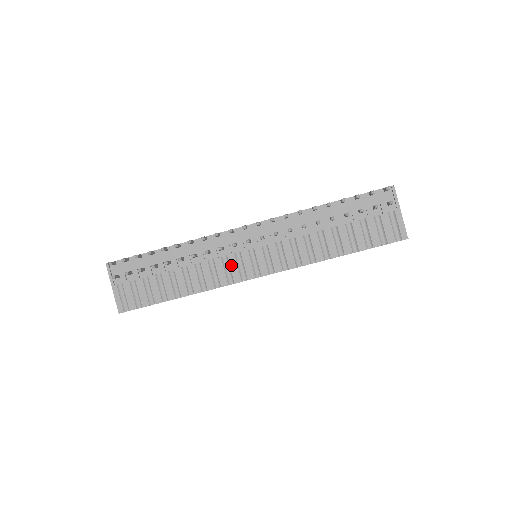
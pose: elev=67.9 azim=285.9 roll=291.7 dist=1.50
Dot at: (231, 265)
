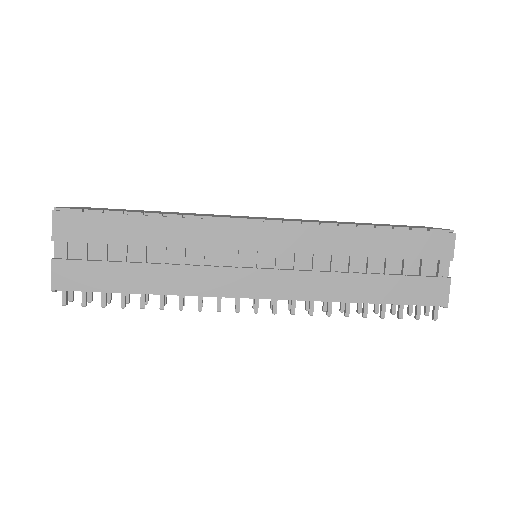
Dot at: occluded
